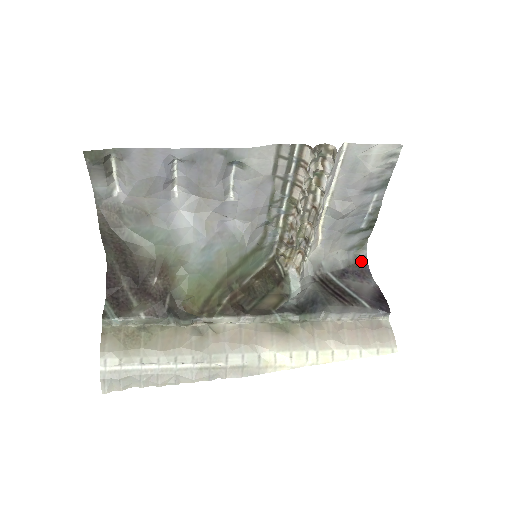
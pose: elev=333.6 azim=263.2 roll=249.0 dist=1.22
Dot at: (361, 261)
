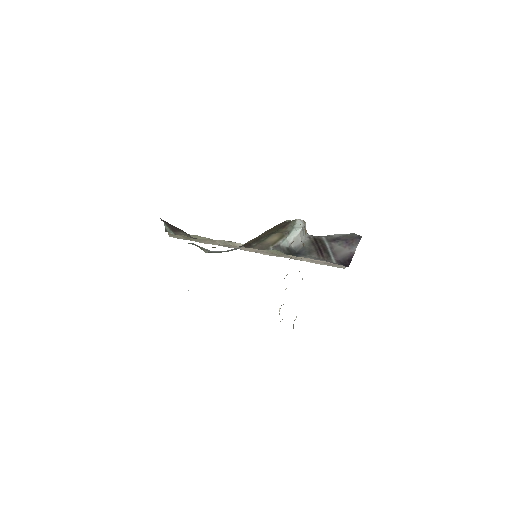
Dot at: (357, 236)
